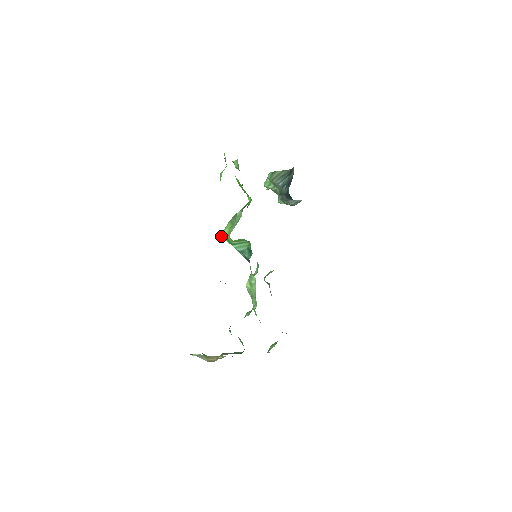
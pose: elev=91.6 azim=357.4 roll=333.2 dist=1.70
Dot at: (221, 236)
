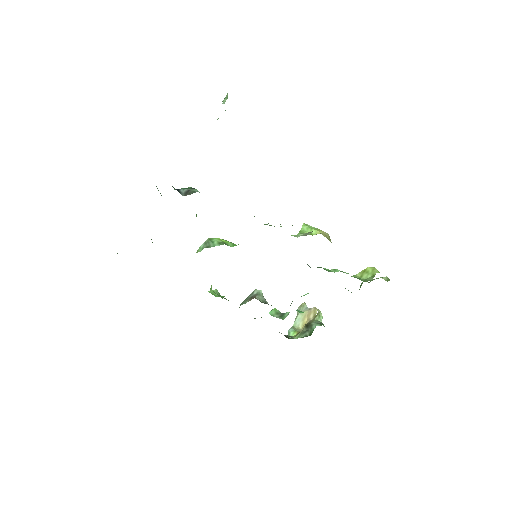
Dot at: occluded
